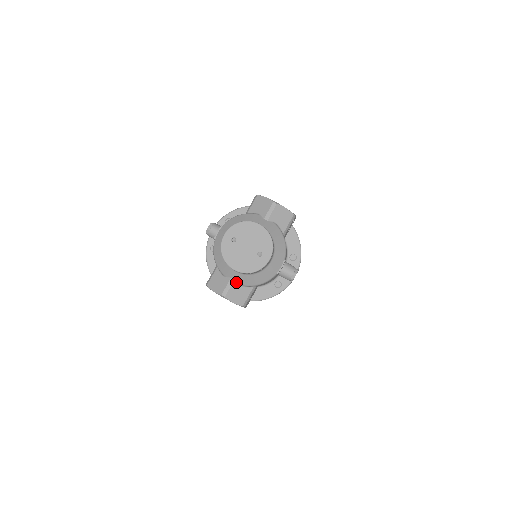
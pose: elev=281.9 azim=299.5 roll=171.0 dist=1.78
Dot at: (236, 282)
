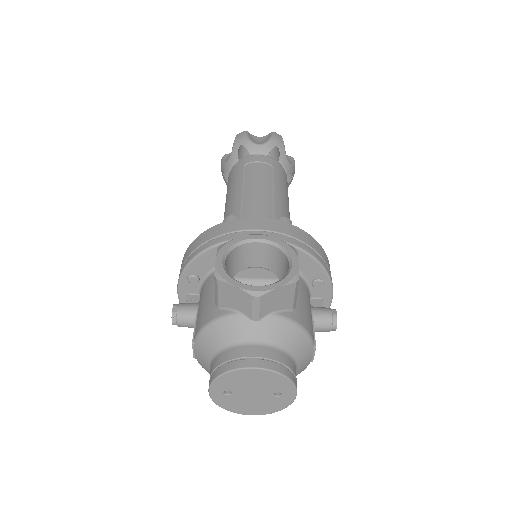
Dot at: occluded
